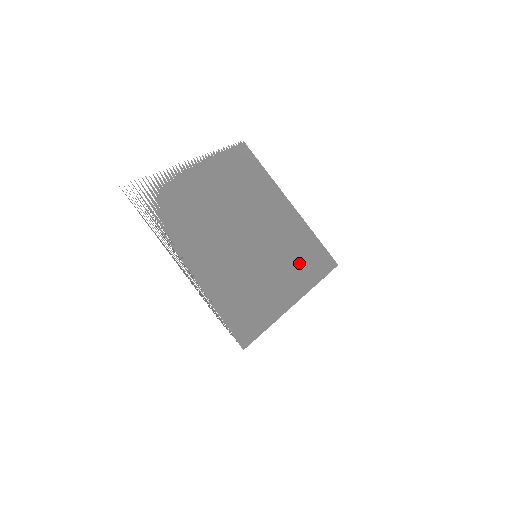
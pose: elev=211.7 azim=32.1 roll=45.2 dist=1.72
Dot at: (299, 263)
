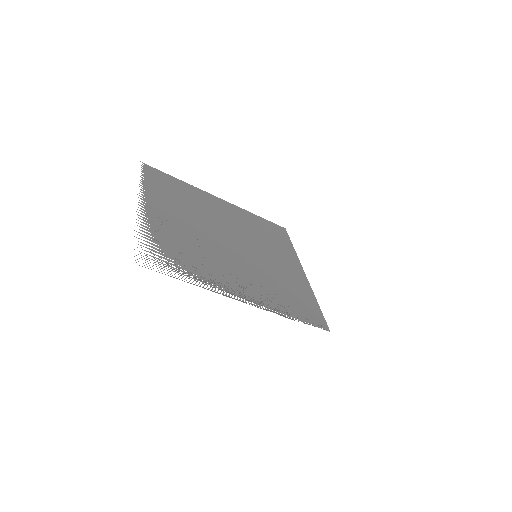
Dot at: (274, 243)
